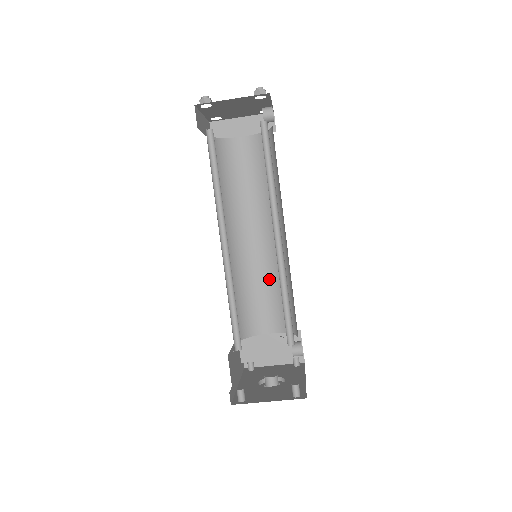
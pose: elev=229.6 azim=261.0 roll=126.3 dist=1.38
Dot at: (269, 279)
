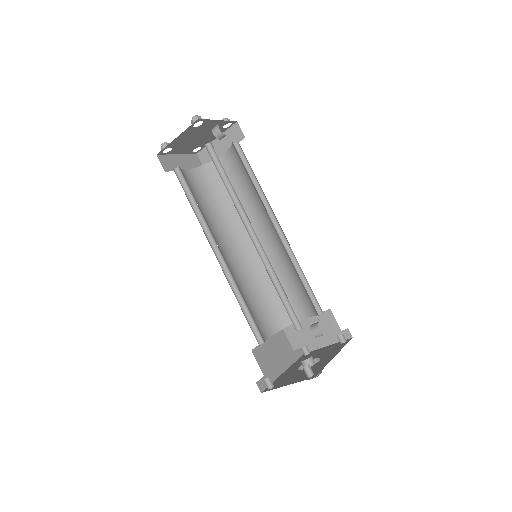
Dot at: (286, 270)
